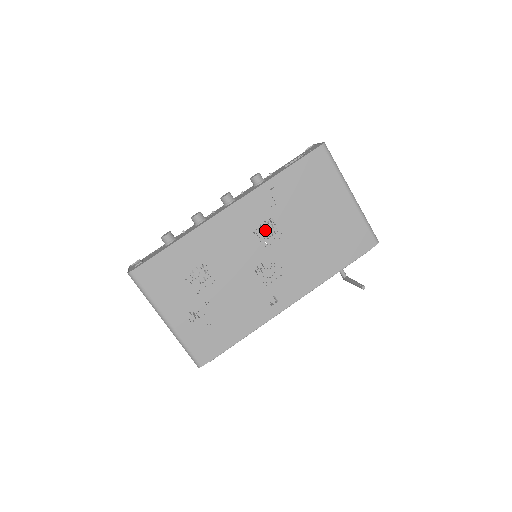
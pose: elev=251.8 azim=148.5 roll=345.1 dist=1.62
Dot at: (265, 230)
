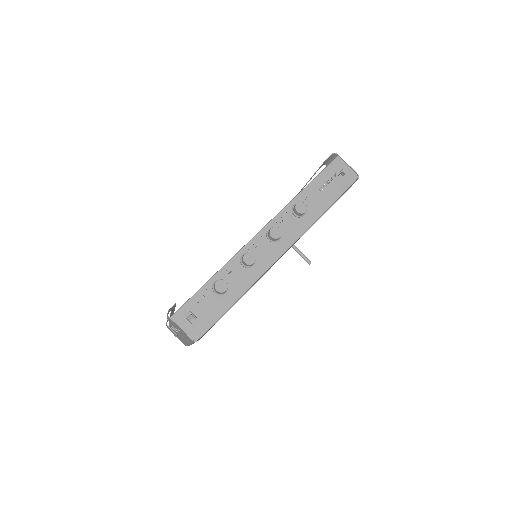
Dot at: occluded
